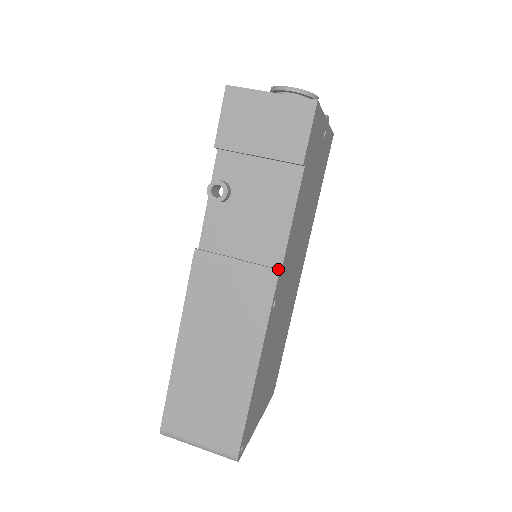
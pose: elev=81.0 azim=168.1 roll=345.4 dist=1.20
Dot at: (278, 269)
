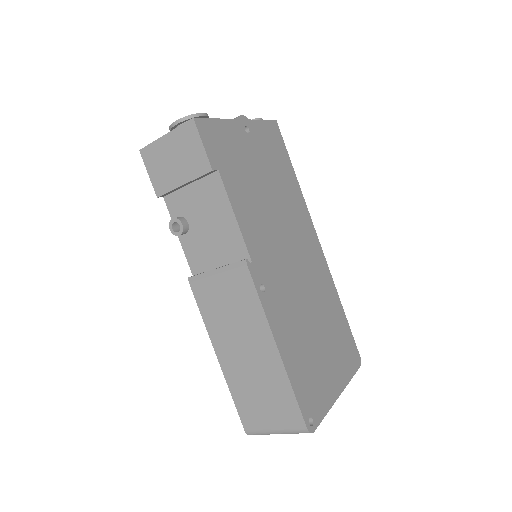
Dot at: (245, 259)
